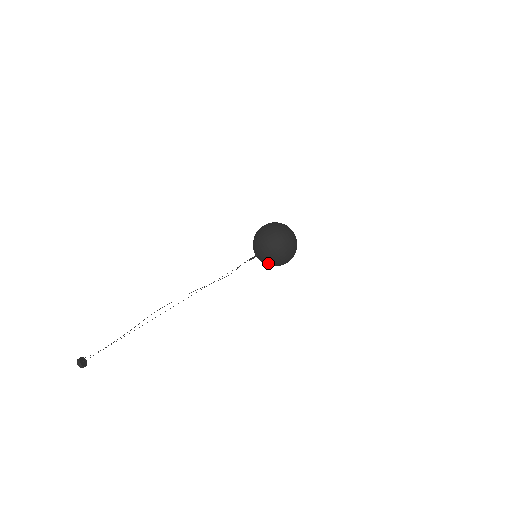
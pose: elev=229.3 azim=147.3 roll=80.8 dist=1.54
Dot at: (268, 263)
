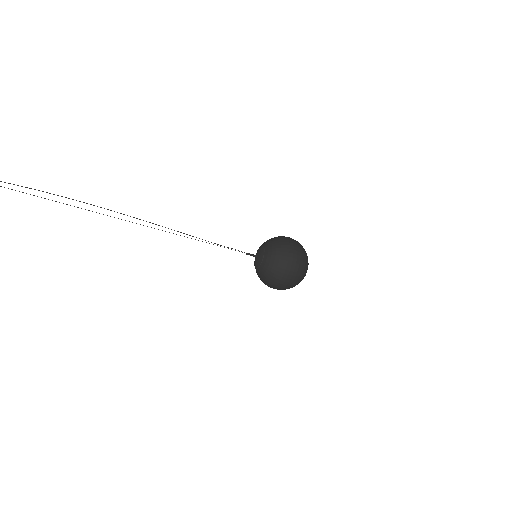
Dot at: (272, 265)
